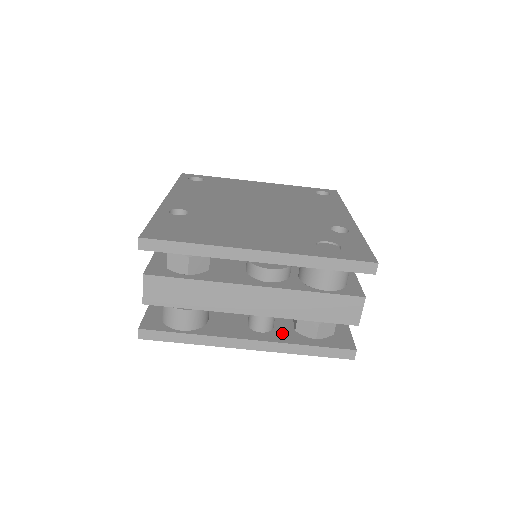
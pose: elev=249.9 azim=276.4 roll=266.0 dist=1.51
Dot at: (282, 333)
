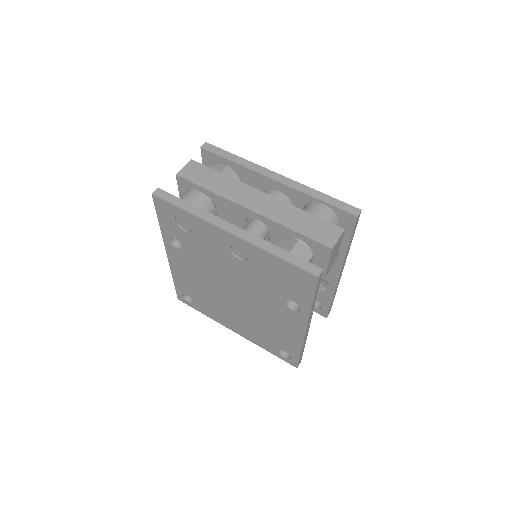
Dot at: occluded
